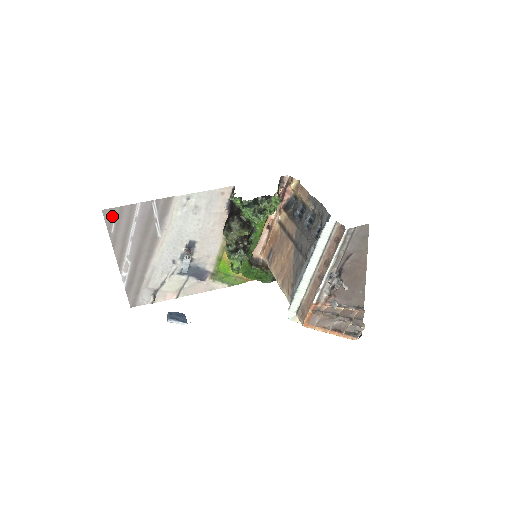
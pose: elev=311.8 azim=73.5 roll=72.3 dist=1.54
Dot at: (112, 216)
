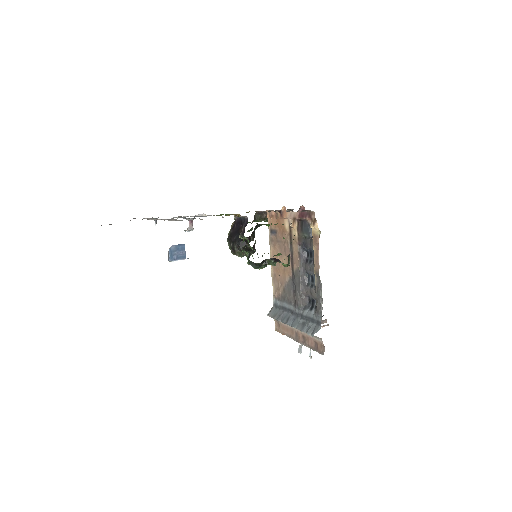
Dot at: (109, 224)
